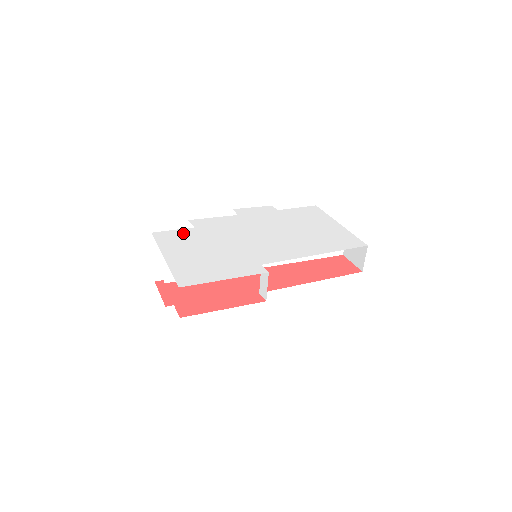
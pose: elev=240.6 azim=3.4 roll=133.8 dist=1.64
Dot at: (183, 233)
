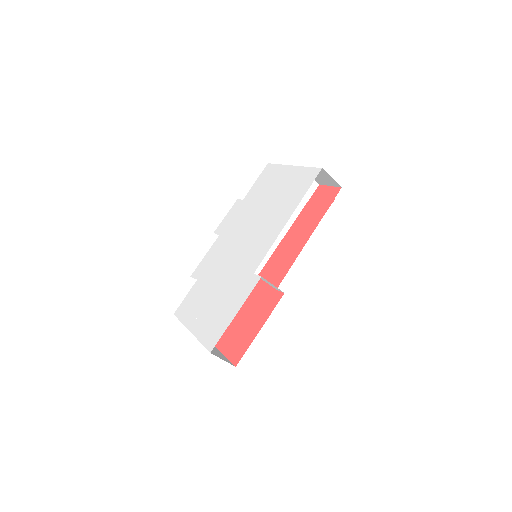
Dot at: (192, 294)
